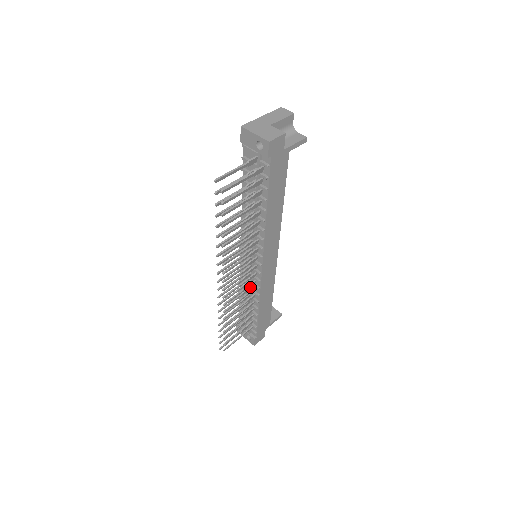
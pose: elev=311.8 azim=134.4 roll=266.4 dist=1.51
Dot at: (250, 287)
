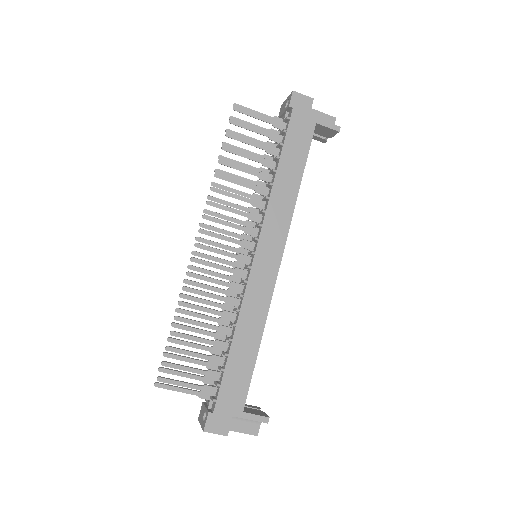
Dot at: occluded
